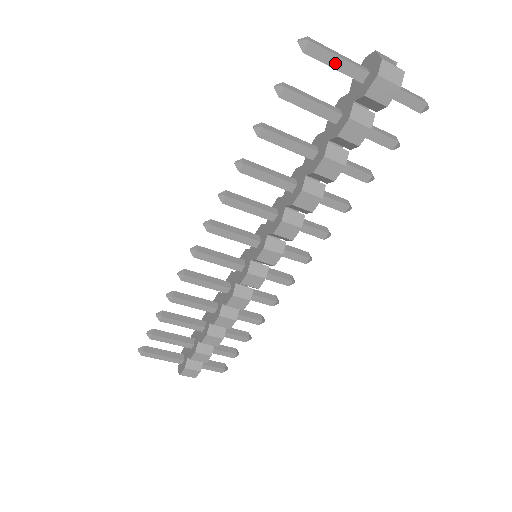
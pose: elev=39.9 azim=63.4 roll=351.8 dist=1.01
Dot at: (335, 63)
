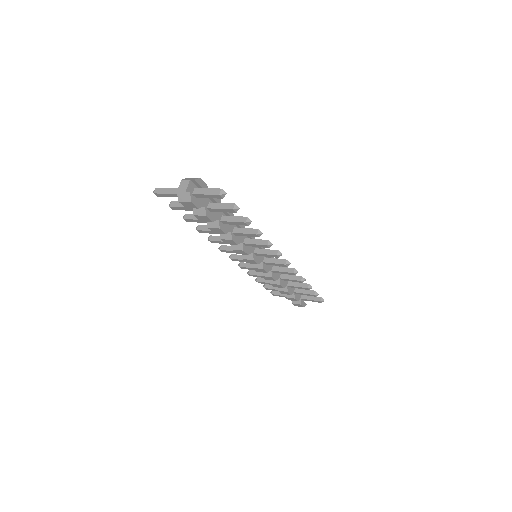
Dot at: (170, 196)
